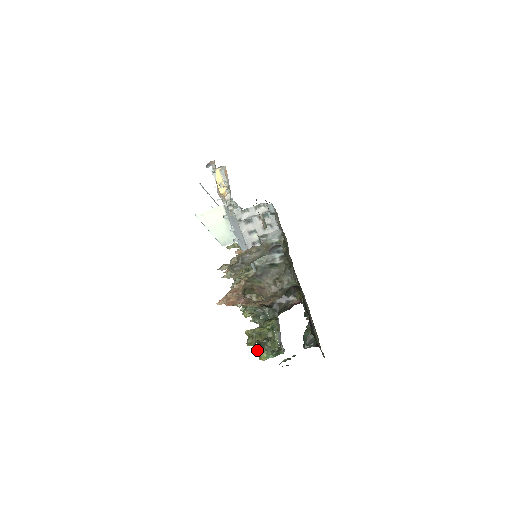
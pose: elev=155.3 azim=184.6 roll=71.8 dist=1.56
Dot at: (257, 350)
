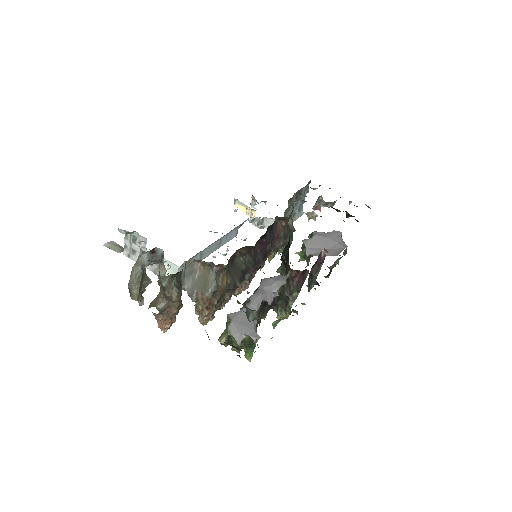
Dot at: (245, 353)
